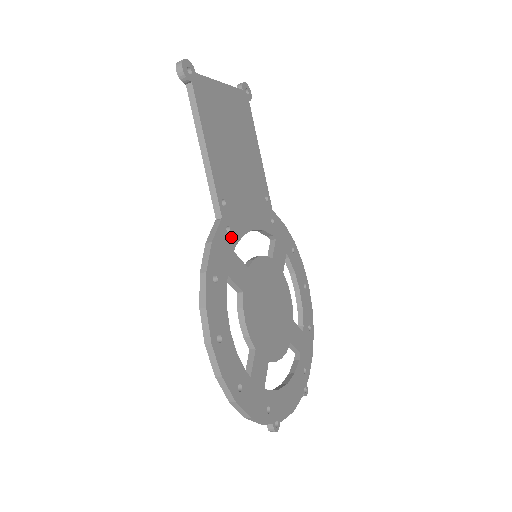
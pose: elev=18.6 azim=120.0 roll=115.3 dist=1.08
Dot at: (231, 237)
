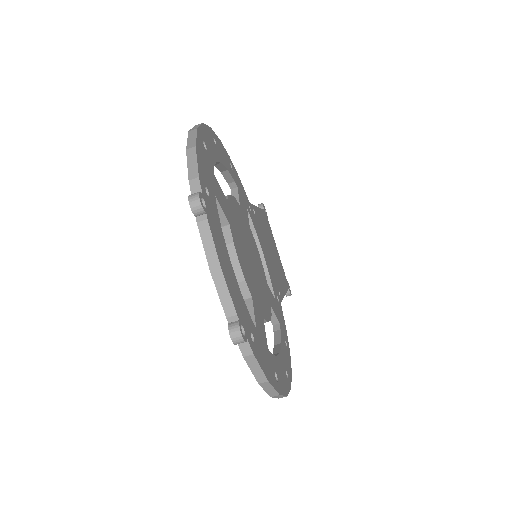
Dot at: (249, 210)
